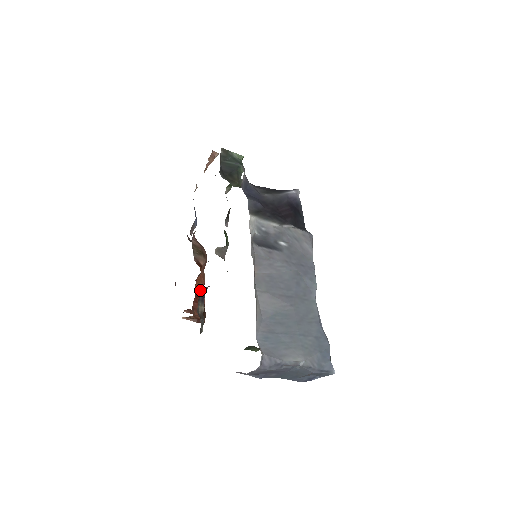
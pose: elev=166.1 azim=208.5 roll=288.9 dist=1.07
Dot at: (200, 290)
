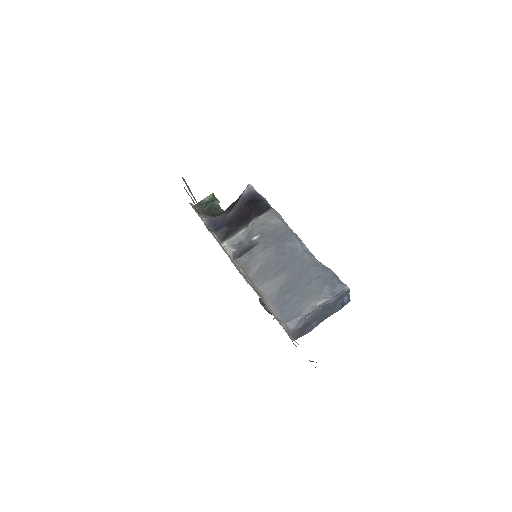
Dot at: occluded
